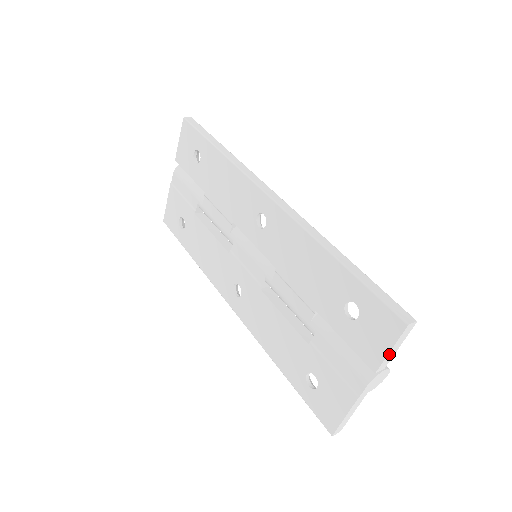
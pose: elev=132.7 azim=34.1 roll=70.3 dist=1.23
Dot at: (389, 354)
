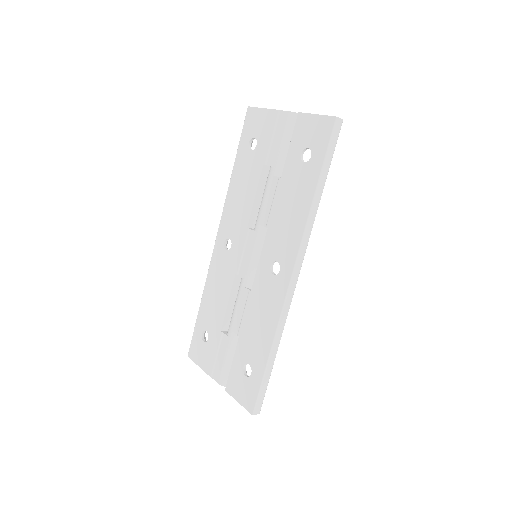
Dot at: (237, 399)
